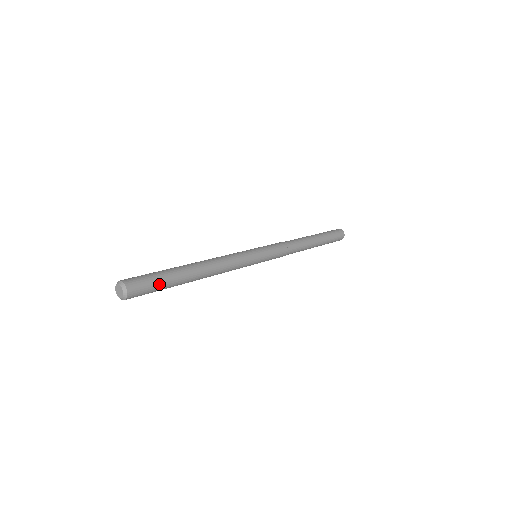
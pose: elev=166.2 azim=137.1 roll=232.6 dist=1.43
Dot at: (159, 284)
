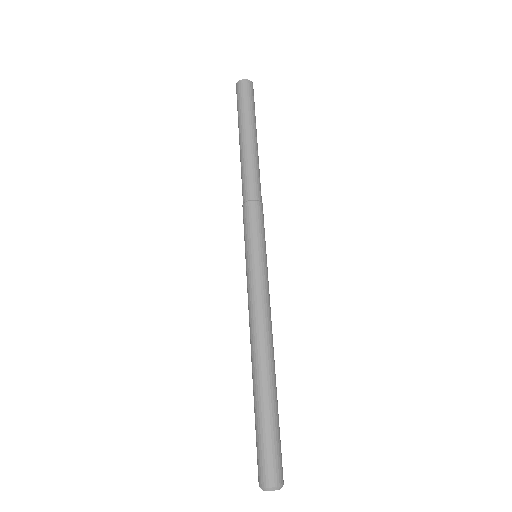
Dot at: (279, 435)
